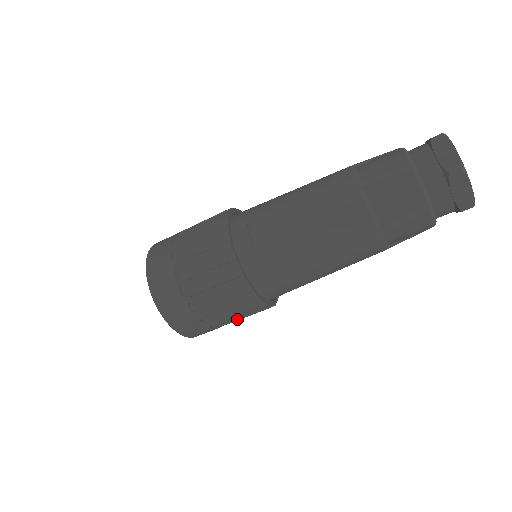
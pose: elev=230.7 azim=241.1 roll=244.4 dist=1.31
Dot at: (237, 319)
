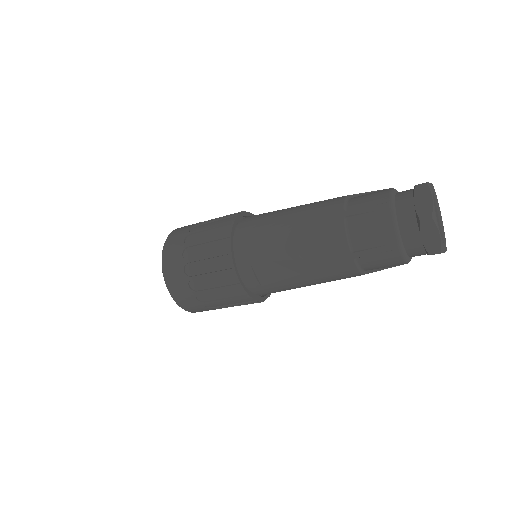
Dot at: occluded
